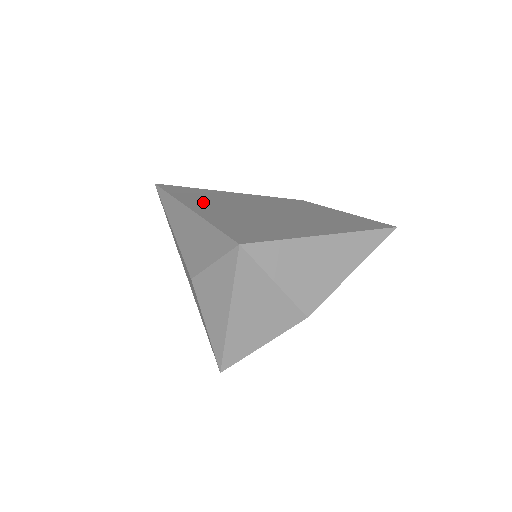
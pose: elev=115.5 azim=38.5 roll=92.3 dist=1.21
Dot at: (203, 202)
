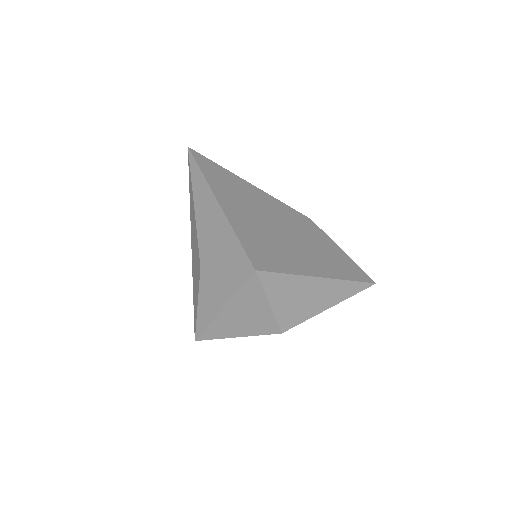
Dot at: (229, 194)
